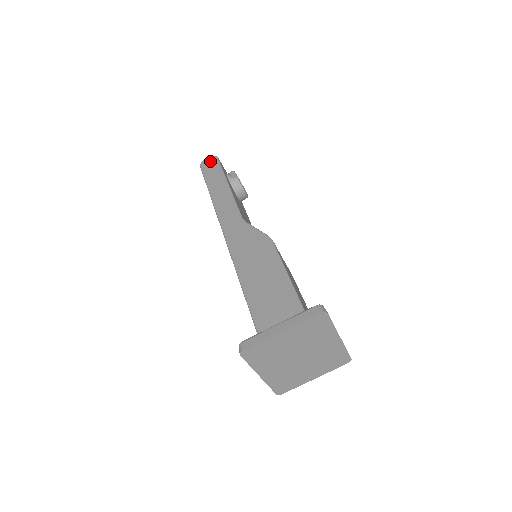
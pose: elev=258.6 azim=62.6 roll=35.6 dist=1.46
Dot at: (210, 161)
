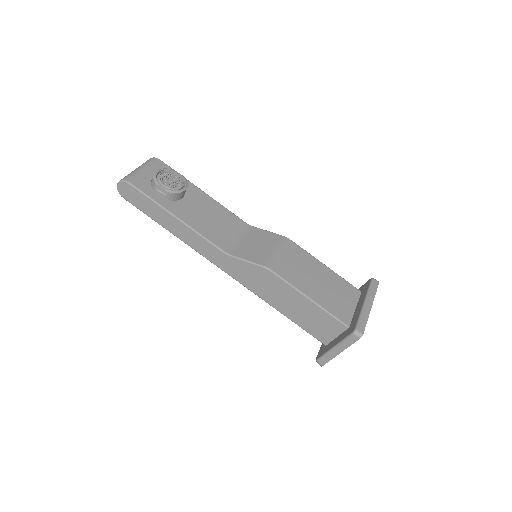
Dot at: (126, 190)
